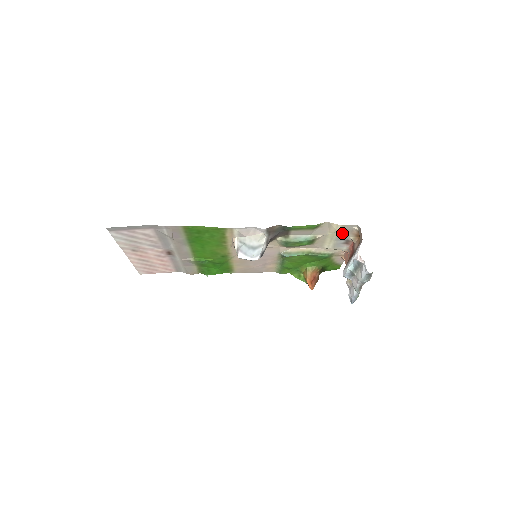
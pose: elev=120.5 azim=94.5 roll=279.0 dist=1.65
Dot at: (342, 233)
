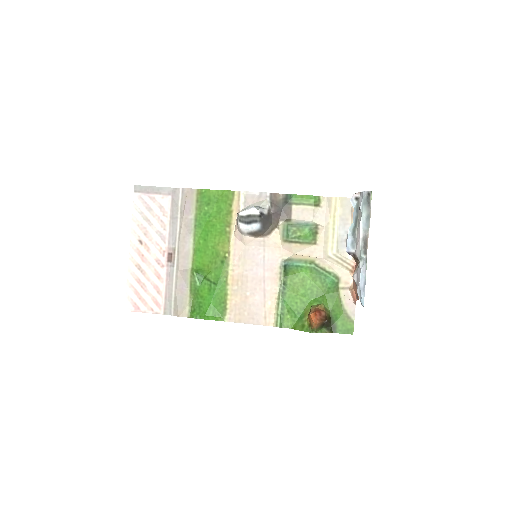
Dot at: (342, 215)
